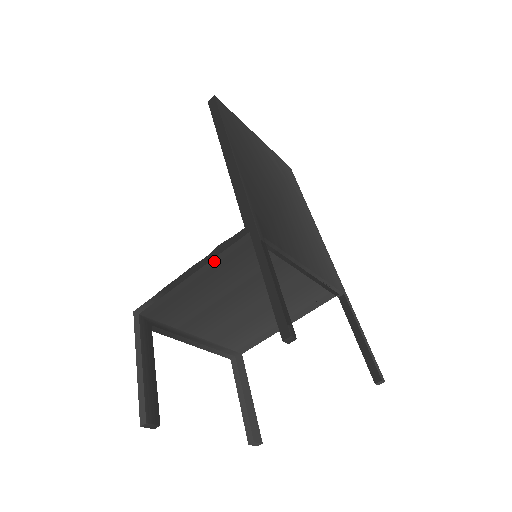
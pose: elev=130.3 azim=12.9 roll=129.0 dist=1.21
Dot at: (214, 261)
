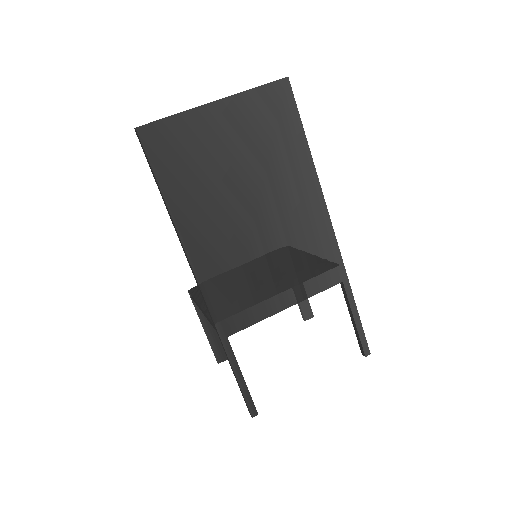
Dot at: occluded
